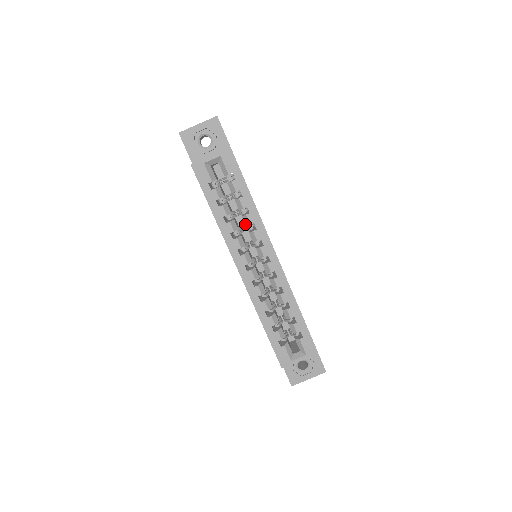
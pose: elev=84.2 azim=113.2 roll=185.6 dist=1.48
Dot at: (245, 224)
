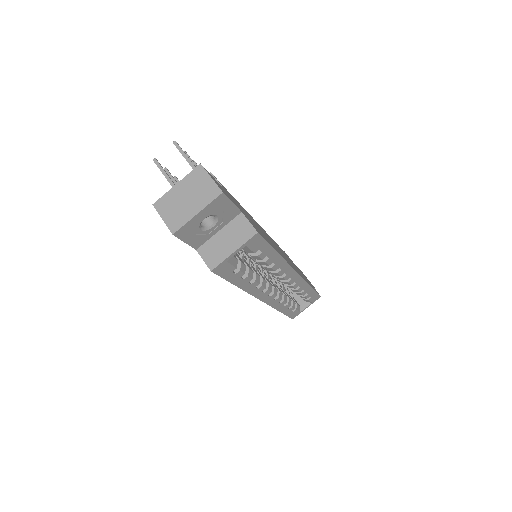
Dot at: occluded
